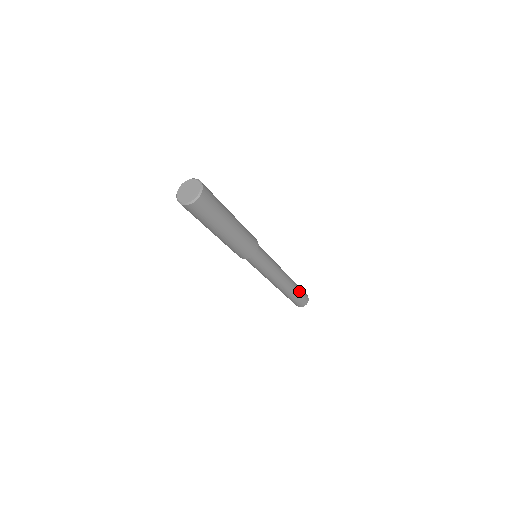
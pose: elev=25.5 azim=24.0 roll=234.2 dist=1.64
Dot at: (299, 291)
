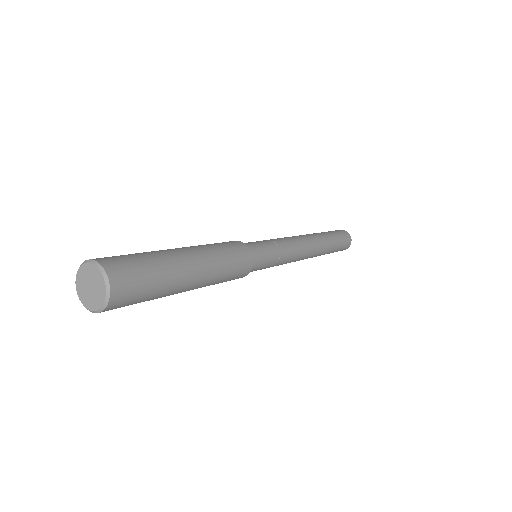
Dot at: (335, 246)
